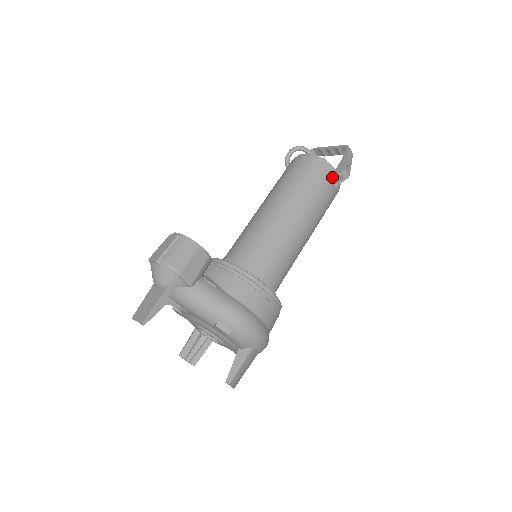
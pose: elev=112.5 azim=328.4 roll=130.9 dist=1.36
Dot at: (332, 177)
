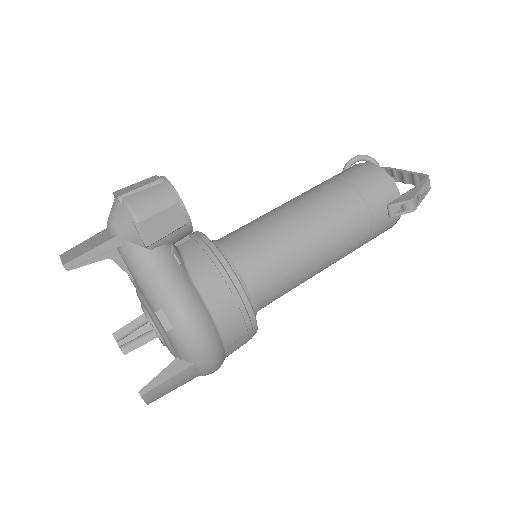
Dot at: (392, 202)
